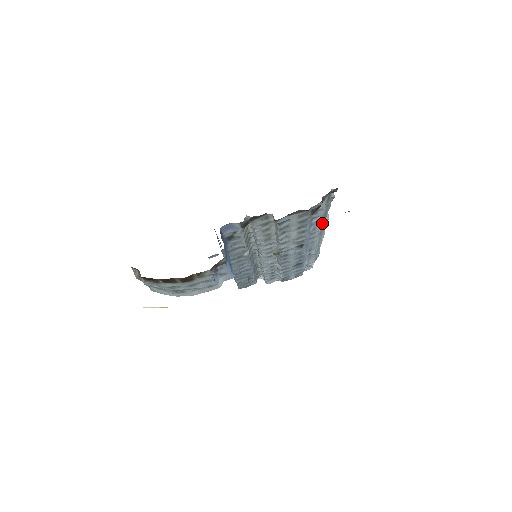
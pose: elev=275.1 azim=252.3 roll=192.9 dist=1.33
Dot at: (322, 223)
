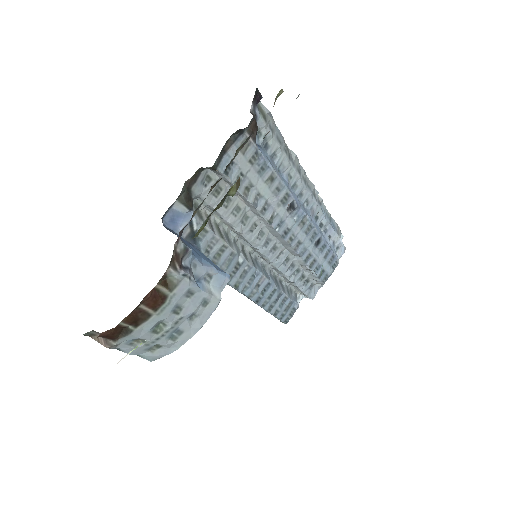
Dot at: (292, 164)
